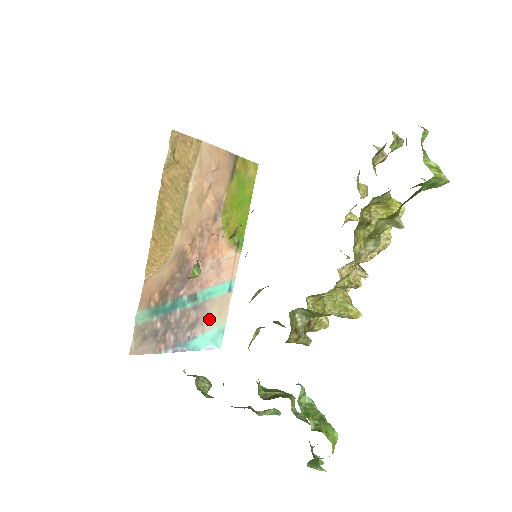
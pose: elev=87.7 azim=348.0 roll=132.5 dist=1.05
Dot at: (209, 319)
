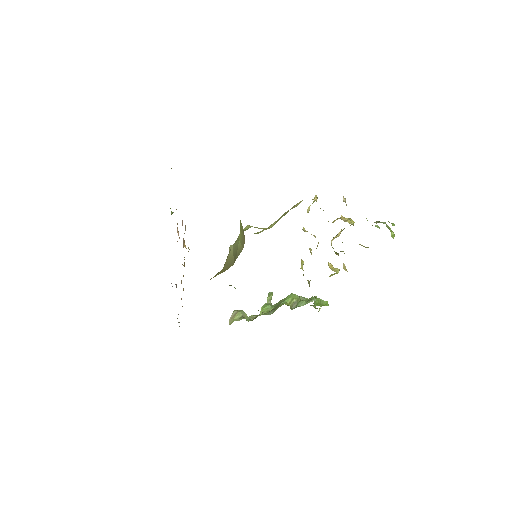
Dot at: occluded
